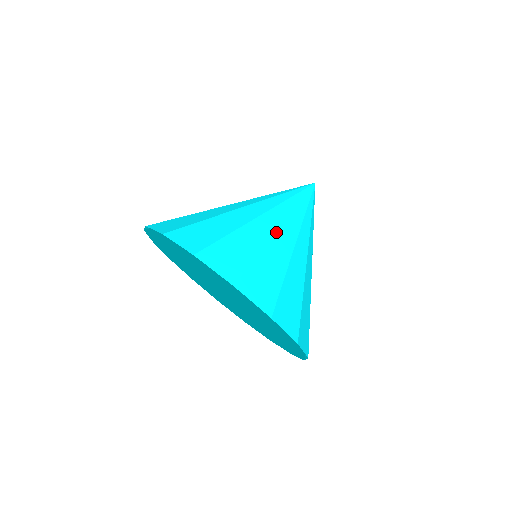
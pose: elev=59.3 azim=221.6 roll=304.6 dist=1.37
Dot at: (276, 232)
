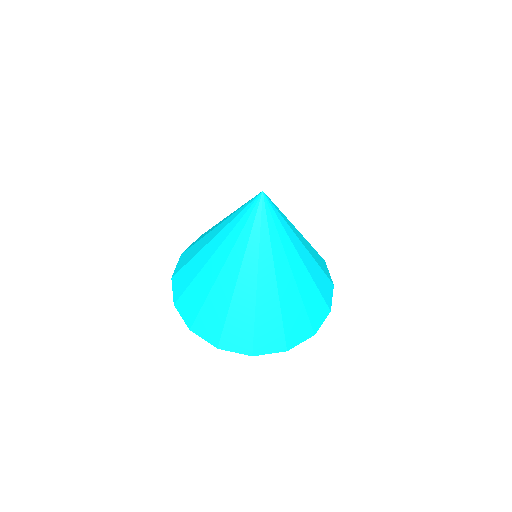
Dot at: (236, 284)
